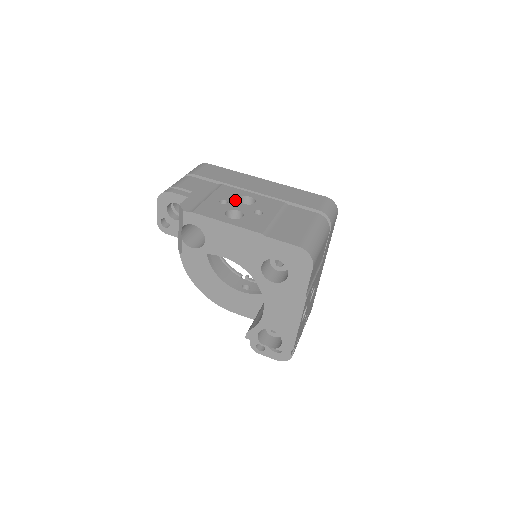
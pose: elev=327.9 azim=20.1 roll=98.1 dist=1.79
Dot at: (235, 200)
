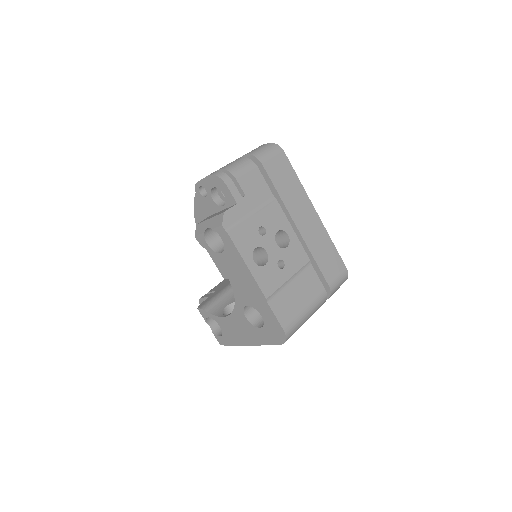
Dot at: (273, 234)
